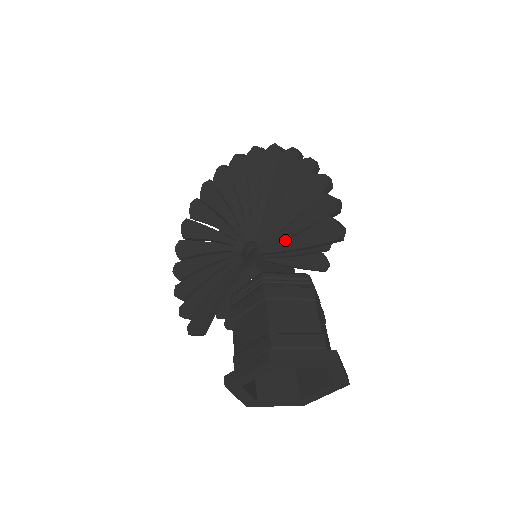
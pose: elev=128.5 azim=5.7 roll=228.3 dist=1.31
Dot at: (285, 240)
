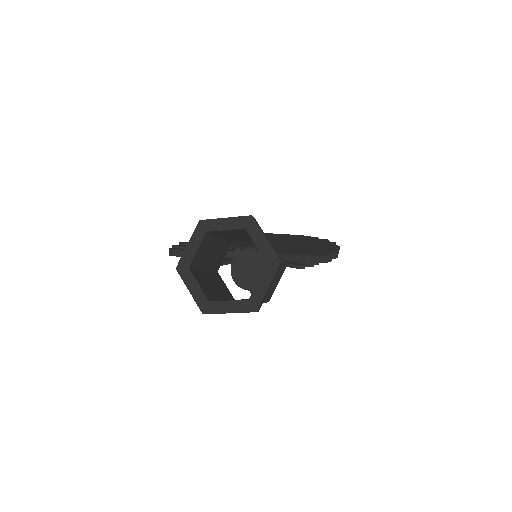
Dot at: occluded
